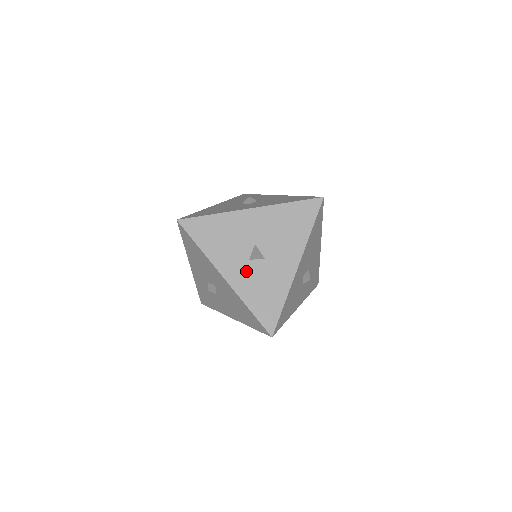
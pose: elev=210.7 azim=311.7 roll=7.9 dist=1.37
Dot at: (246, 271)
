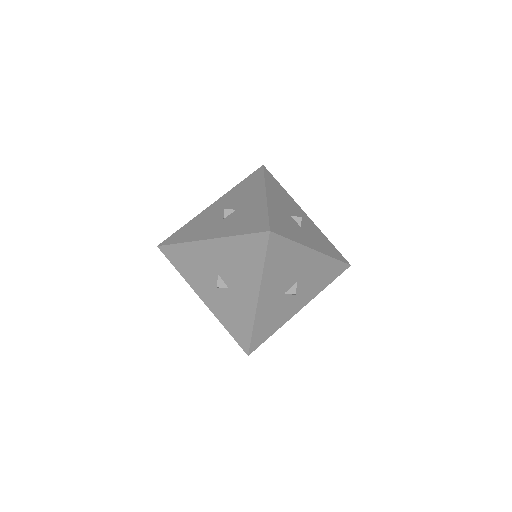
Dot at: (224, 224)
